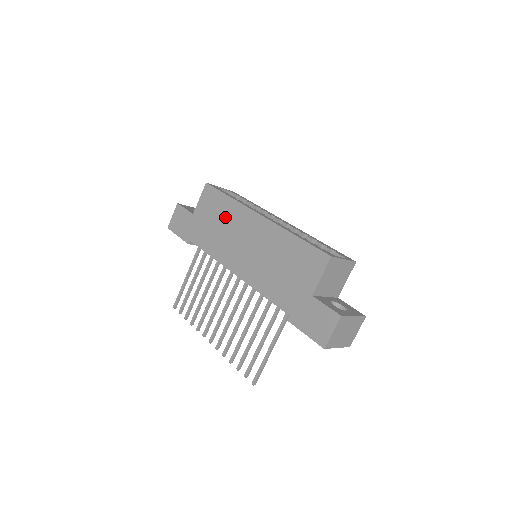
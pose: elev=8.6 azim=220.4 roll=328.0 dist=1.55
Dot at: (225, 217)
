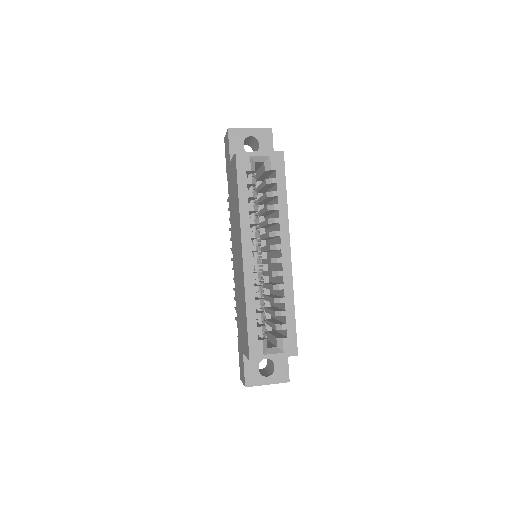
Dot at: (235, 210)
